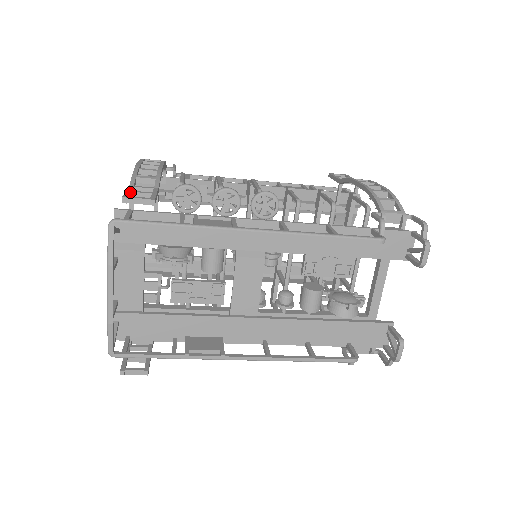
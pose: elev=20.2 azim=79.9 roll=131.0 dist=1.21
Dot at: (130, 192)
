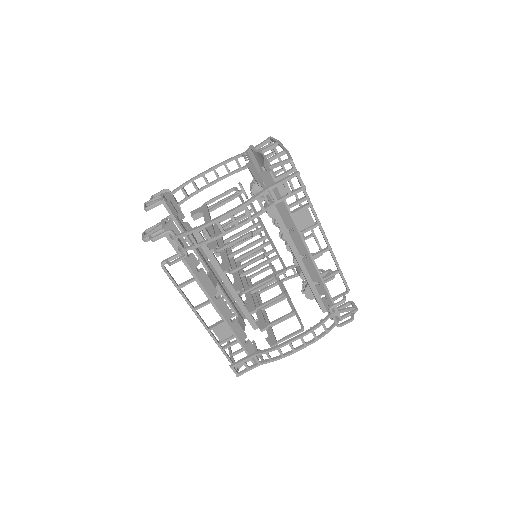
Dot at: occluded
